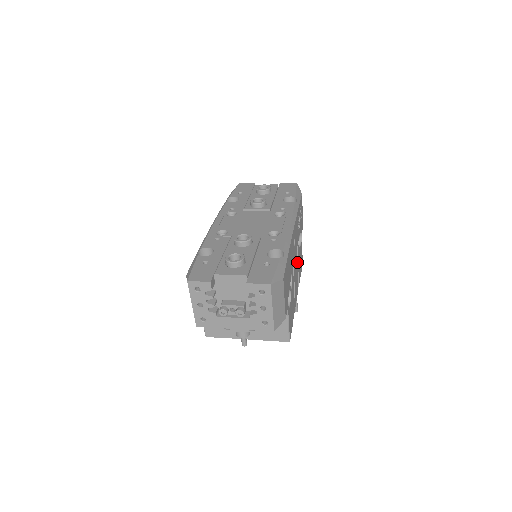
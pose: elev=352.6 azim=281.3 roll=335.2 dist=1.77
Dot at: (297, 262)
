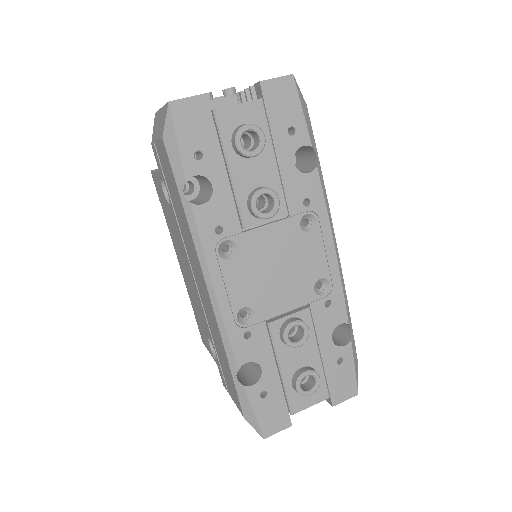
Dot at: occluded
